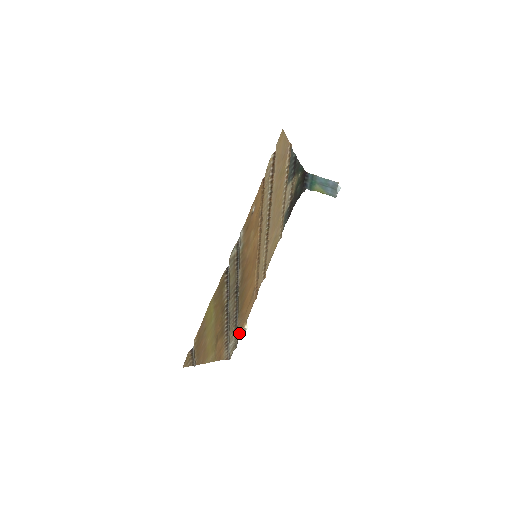
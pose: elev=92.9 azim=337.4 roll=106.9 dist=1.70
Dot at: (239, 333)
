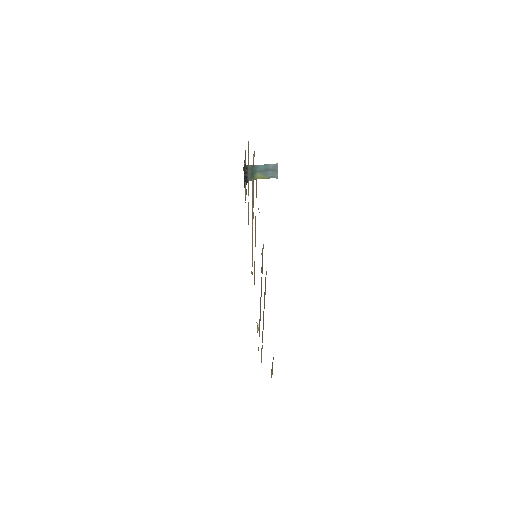
Dot at: occluded
